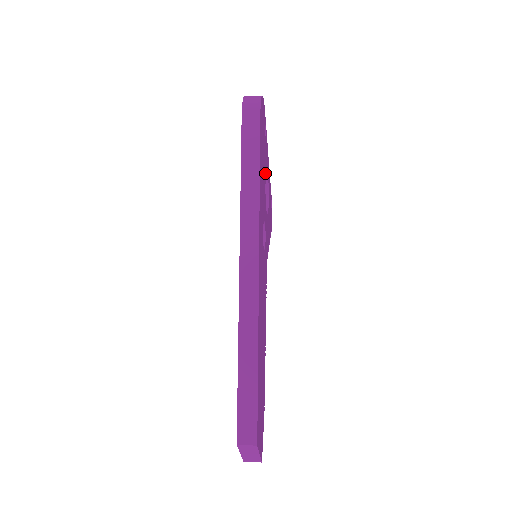
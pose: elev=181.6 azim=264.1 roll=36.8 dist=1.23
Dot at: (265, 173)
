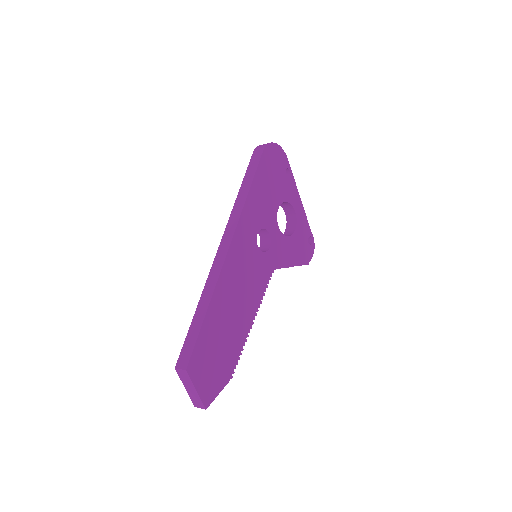
Dot at: (280, 200)
